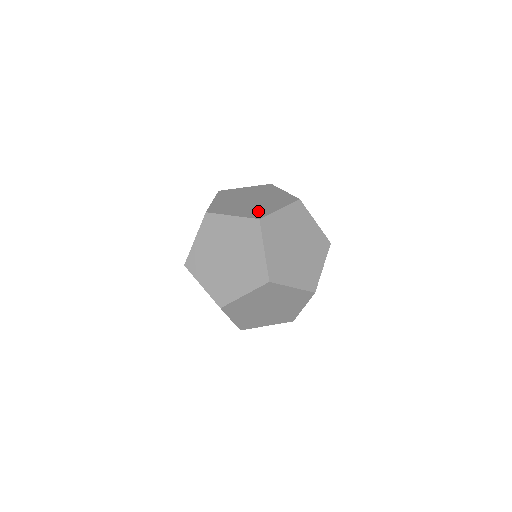
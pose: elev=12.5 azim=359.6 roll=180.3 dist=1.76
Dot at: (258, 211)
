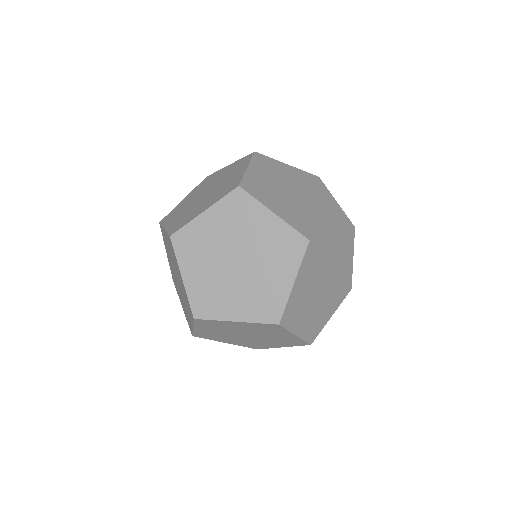
Dot at: (307, 223)
